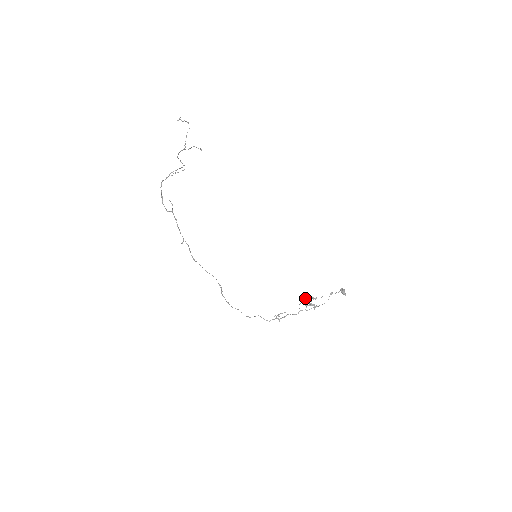
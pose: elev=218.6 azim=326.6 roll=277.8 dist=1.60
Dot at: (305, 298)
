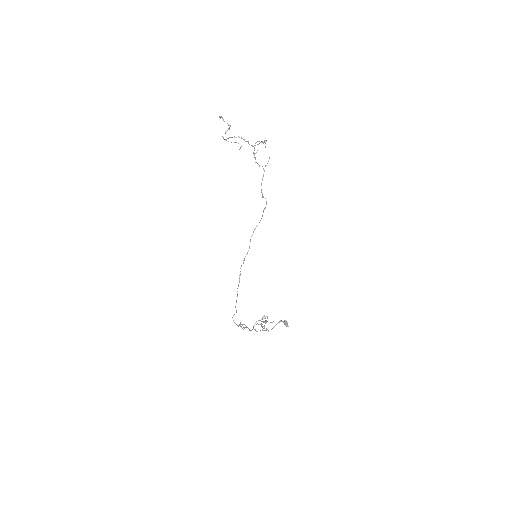
Dot at: (264, 316)
